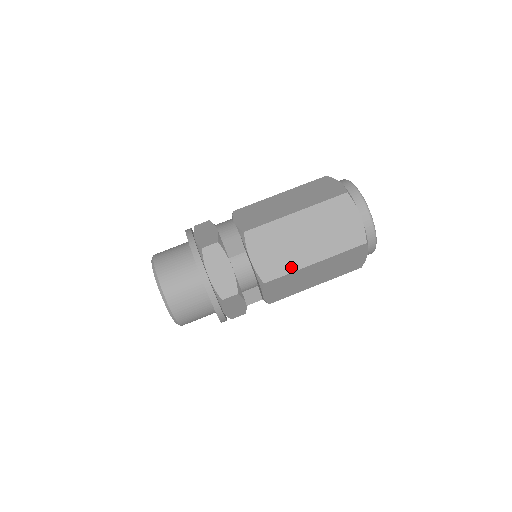
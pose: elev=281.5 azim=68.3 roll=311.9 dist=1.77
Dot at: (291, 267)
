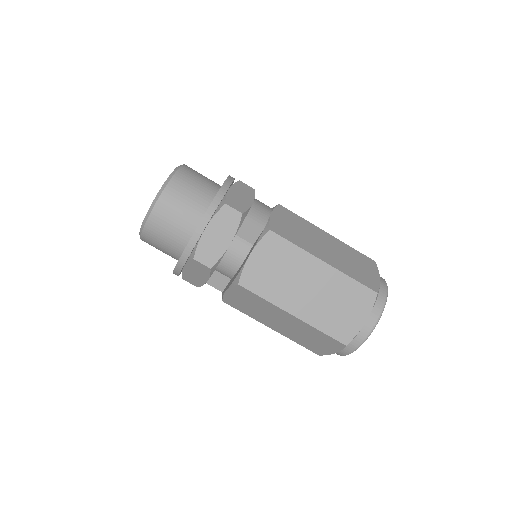
Dot at: (272, 296)
